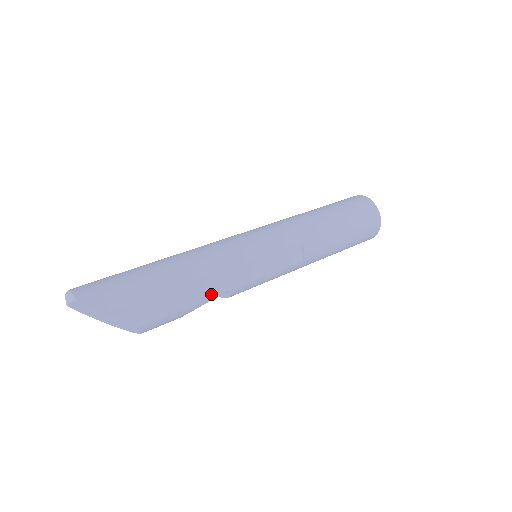
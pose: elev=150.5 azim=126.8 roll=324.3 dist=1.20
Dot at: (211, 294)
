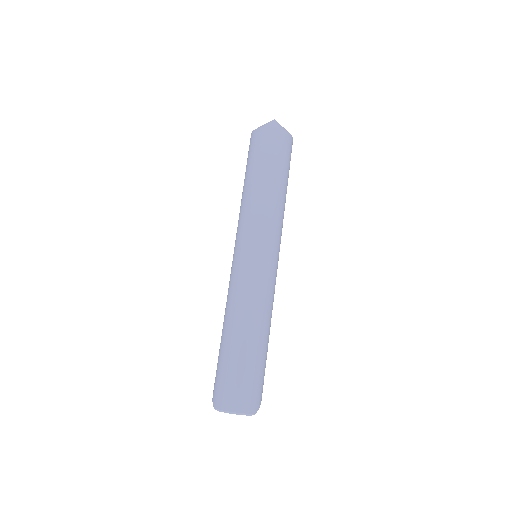
Dot at: occluded
